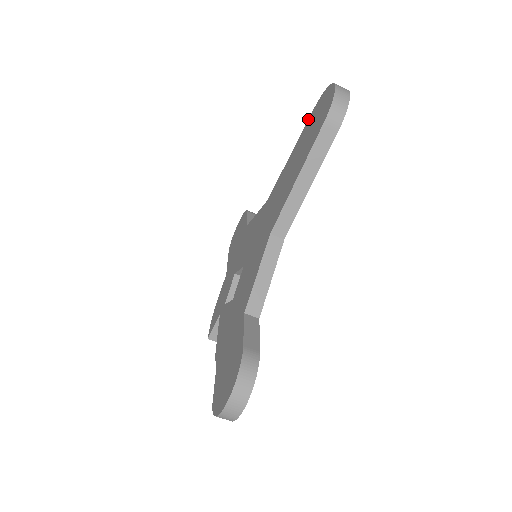
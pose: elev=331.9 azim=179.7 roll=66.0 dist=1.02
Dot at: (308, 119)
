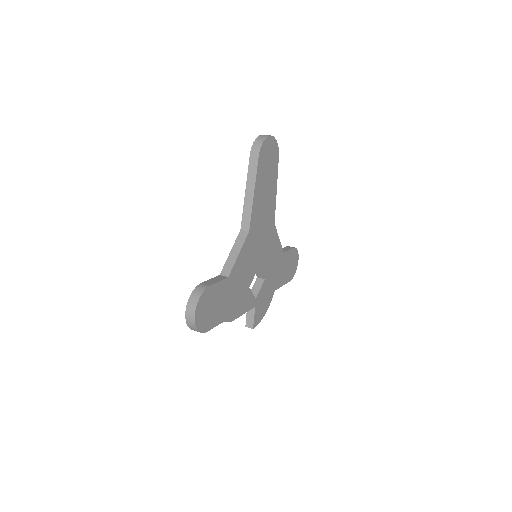
Dot at: occluded
